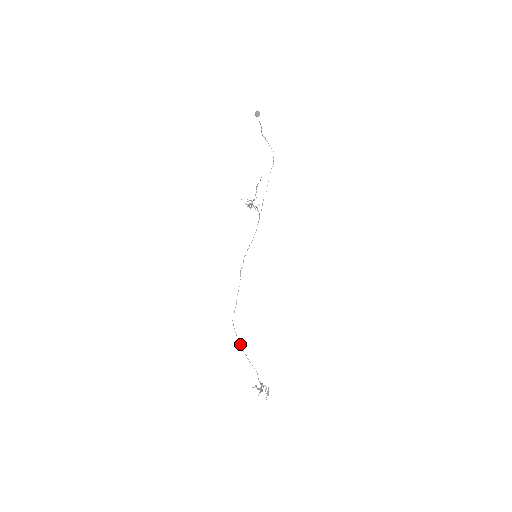
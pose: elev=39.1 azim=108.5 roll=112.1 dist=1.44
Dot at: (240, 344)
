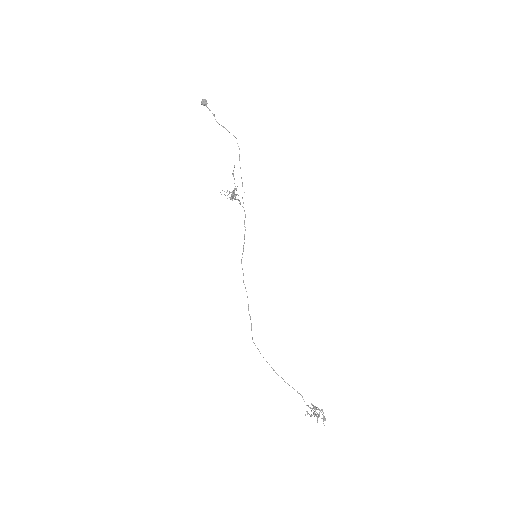
Dot at: (271, 367)
